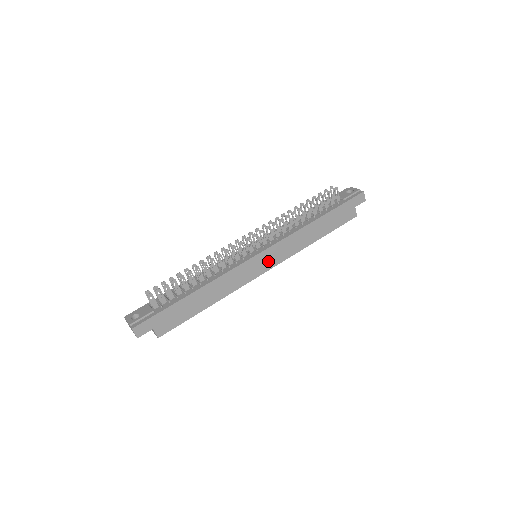
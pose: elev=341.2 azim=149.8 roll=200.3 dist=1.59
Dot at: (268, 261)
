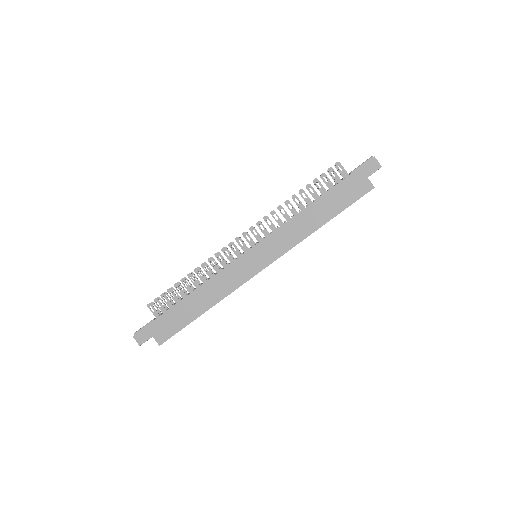
Dot at: (262, 257)
